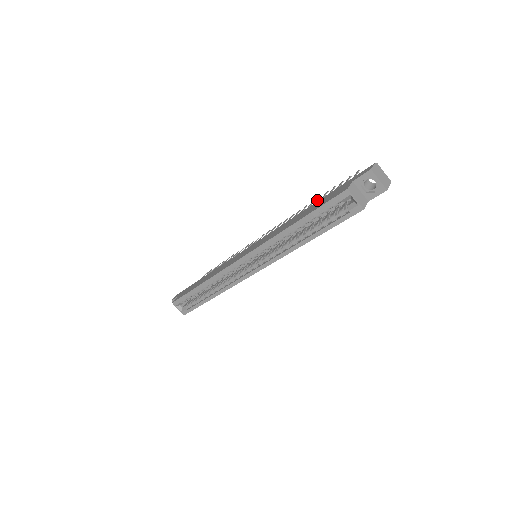
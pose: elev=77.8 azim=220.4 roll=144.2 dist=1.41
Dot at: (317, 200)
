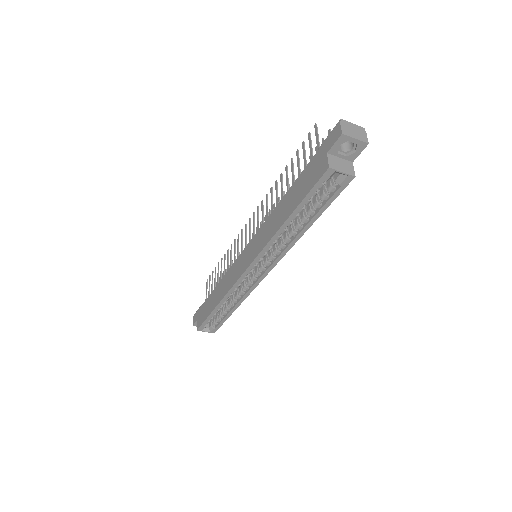
Dot at: (287, 174)
